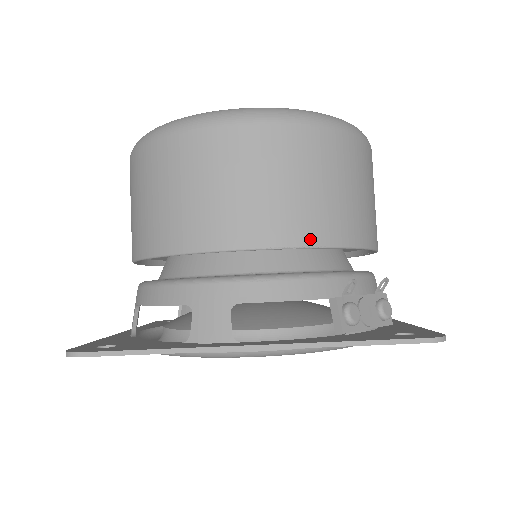
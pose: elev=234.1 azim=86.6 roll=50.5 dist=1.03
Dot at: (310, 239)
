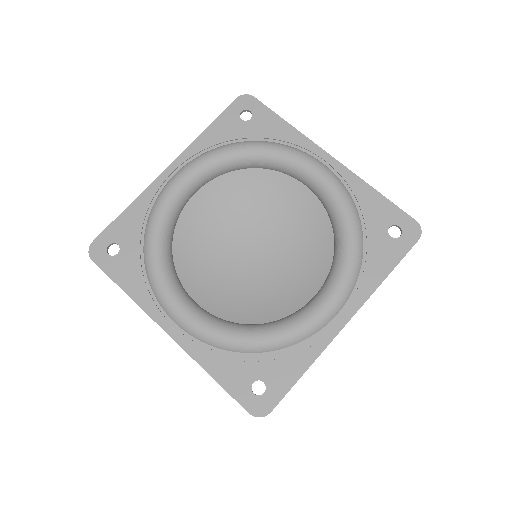
Dot at: occluded
